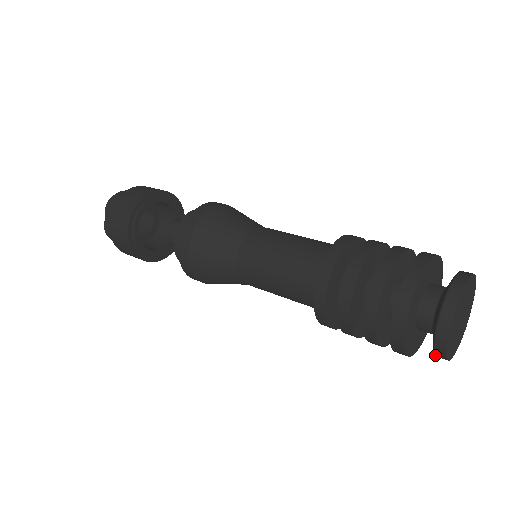
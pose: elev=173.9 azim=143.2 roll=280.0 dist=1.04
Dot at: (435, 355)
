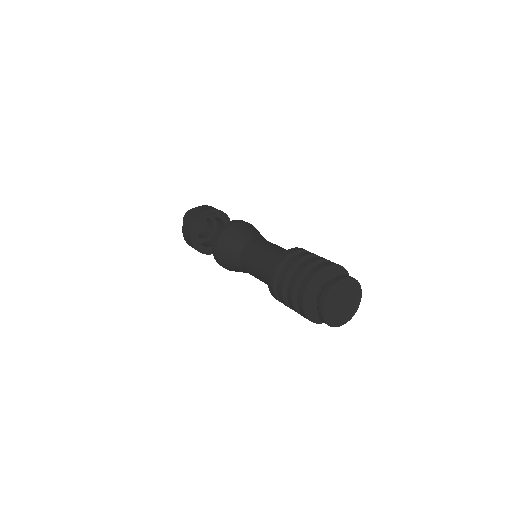
Dot at: occluded
